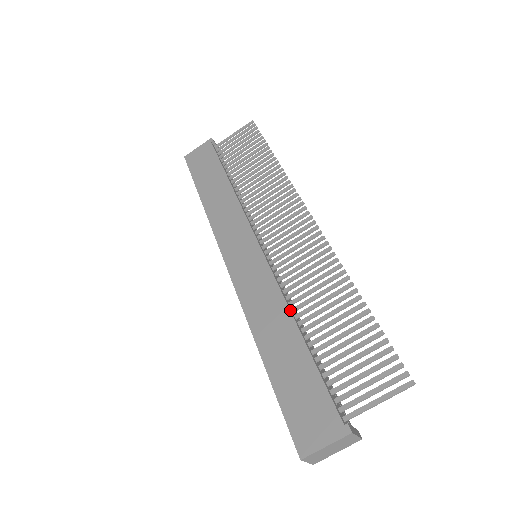
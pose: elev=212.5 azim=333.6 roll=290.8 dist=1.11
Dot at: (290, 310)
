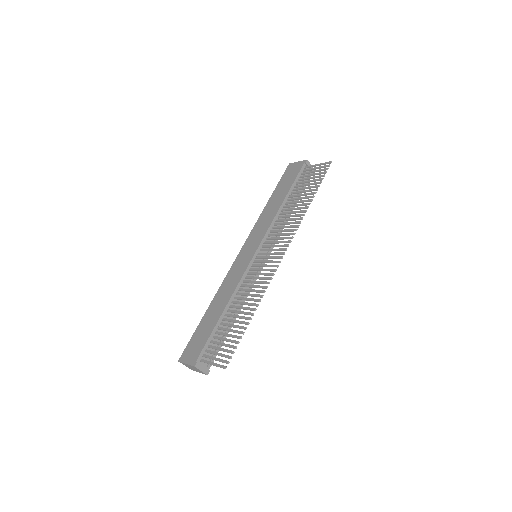
Dot at: (231, 297)
